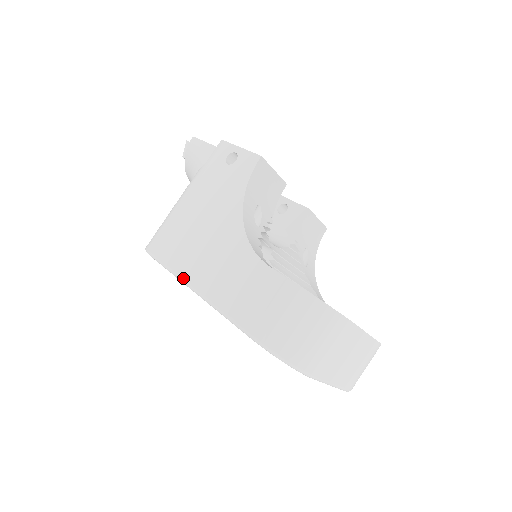
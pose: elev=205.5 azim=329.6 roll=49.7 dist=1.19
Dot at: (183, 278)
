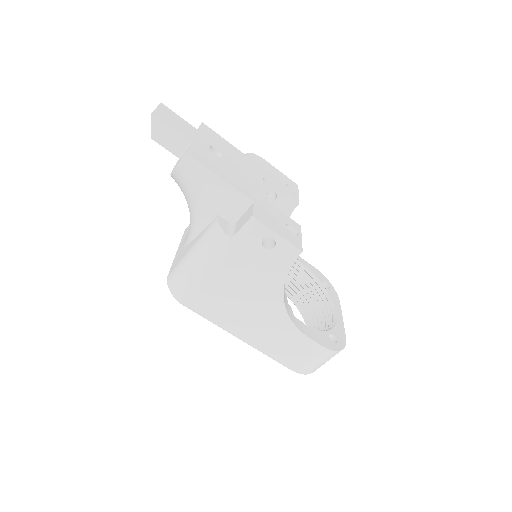
Dot at: (228, 331)
